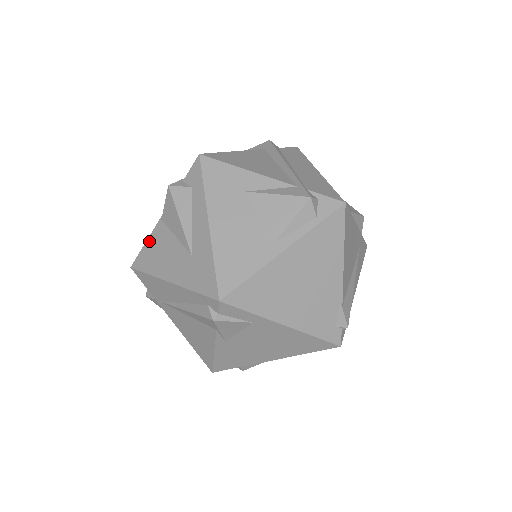
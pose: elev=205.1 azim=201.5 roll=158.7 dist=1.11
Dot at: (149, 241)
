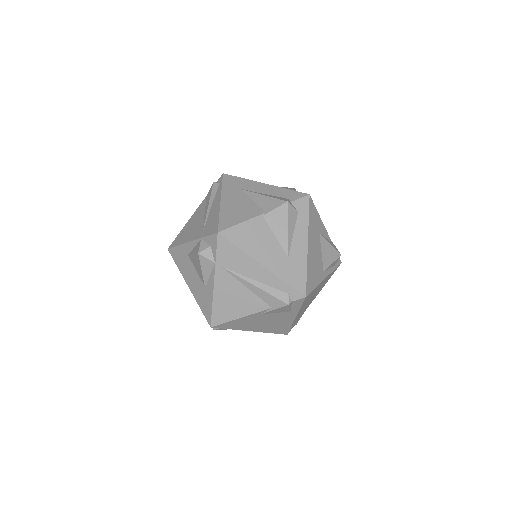
Dot at: (246, 224)
